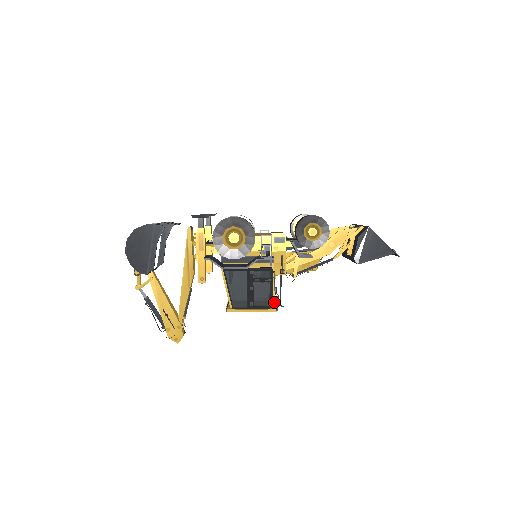
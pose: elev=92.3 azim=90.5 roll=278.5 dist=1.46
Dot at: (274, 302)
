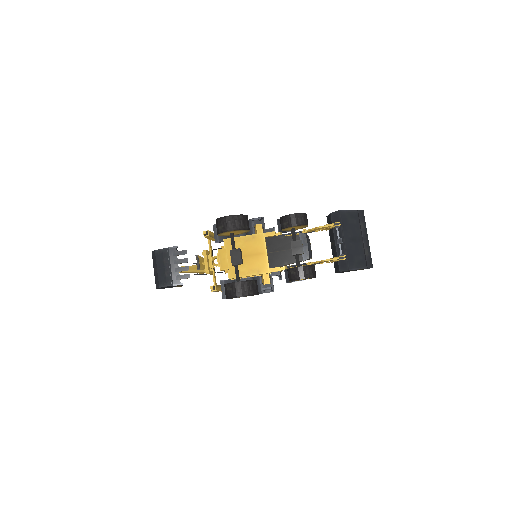
Dot at: occluded
